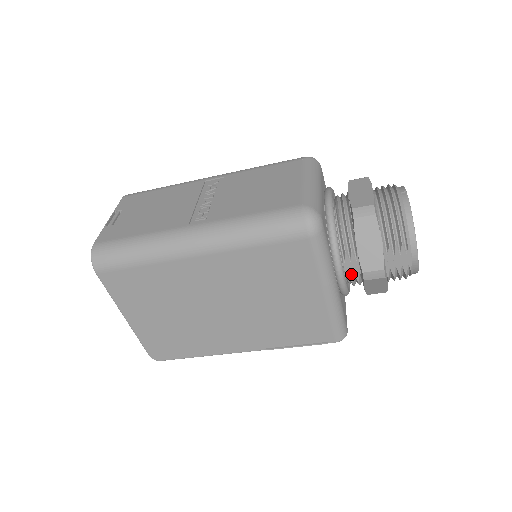
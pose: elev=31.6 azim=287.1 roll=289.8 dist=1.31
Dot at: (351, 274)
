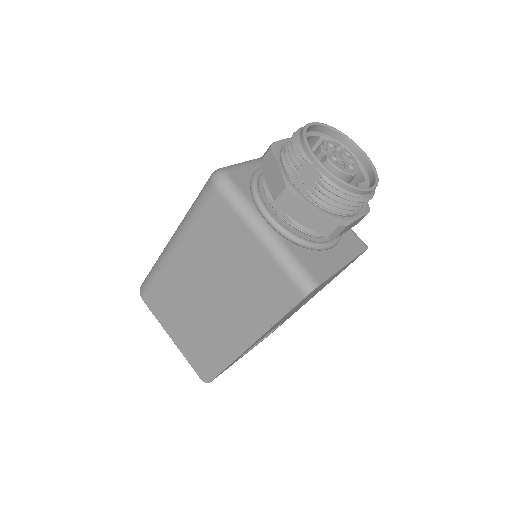
Dot at: (286, 216)
